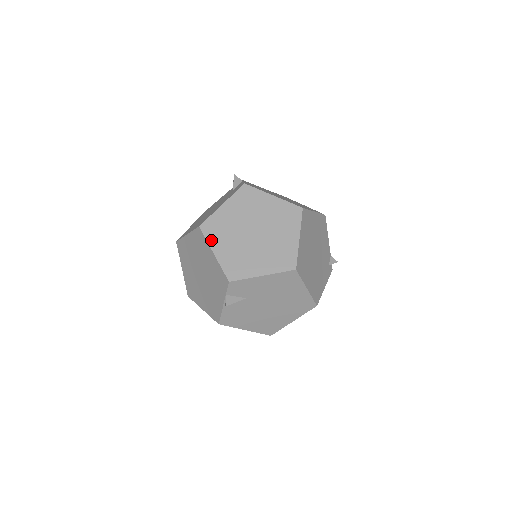
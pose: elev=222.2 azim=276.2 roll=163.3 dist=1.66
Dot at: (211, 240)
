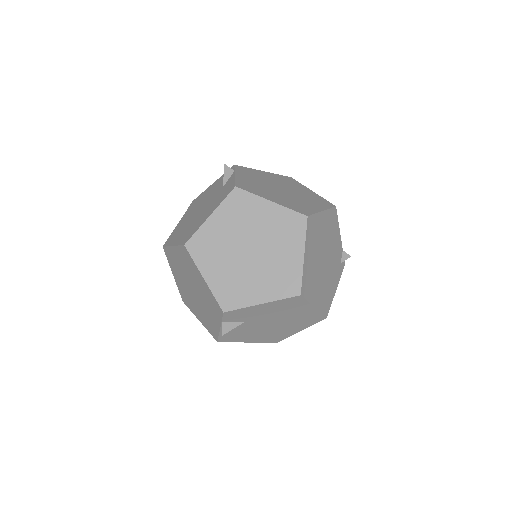
Dot at: (199, 262)
